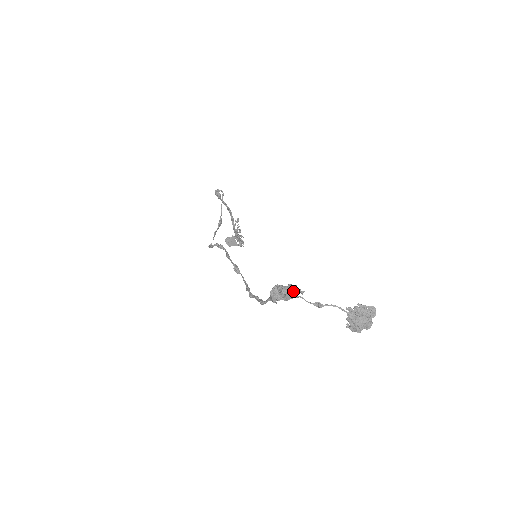
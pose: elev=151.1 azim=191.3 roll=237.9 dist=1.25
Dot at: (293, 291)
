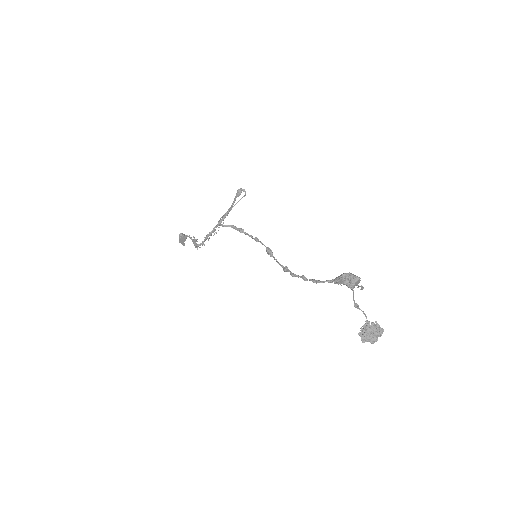
Dot at: occluded
